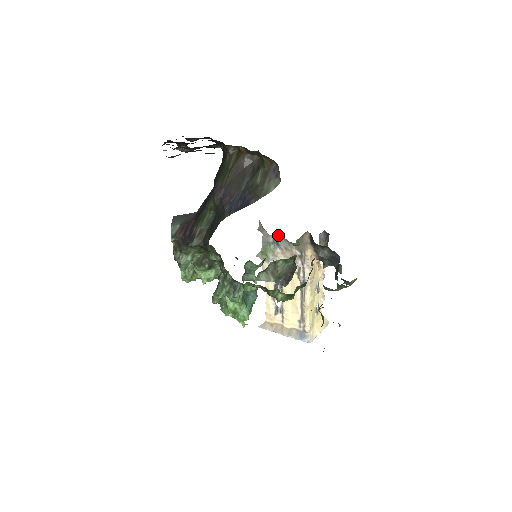
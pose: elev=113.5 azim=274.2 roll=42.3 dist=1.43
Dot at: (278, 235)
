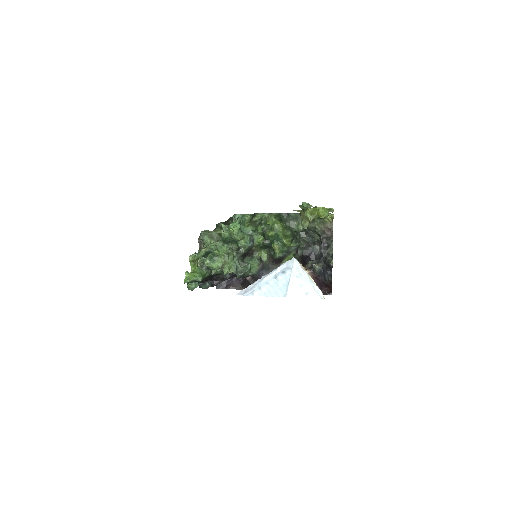
Dot at: occluded
